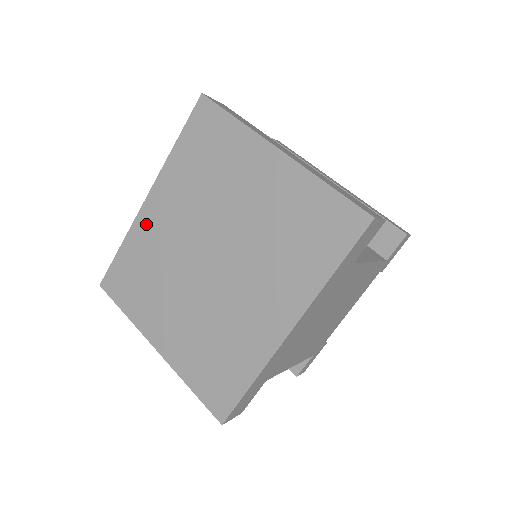
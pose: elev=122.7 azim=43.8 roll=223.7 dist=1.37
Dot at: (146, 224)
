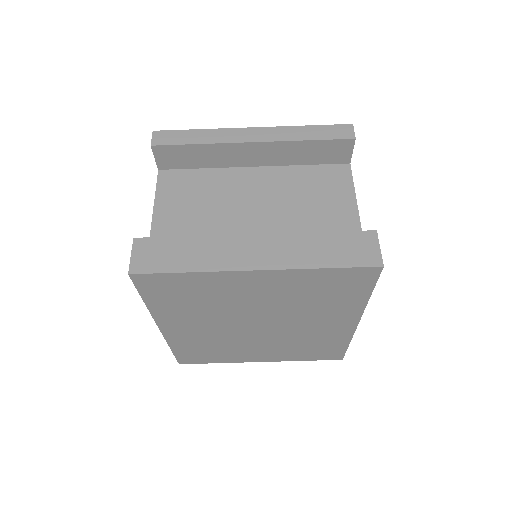
Dot at: (179, 337)
